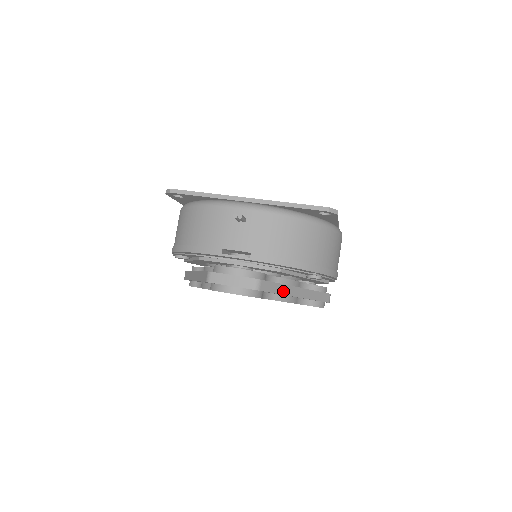
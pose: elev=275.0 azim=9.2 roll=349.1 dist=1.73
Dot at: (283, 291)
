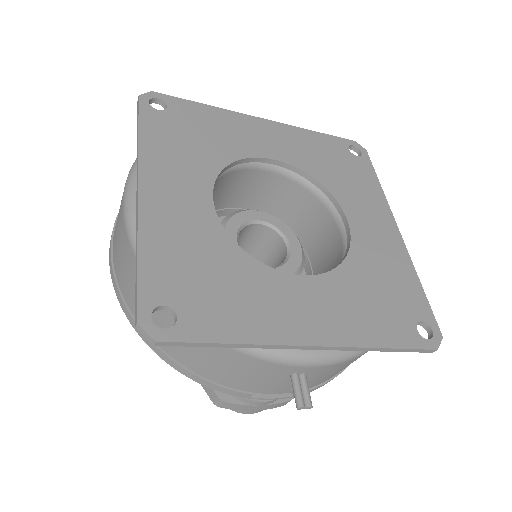
Dot at: occluded
